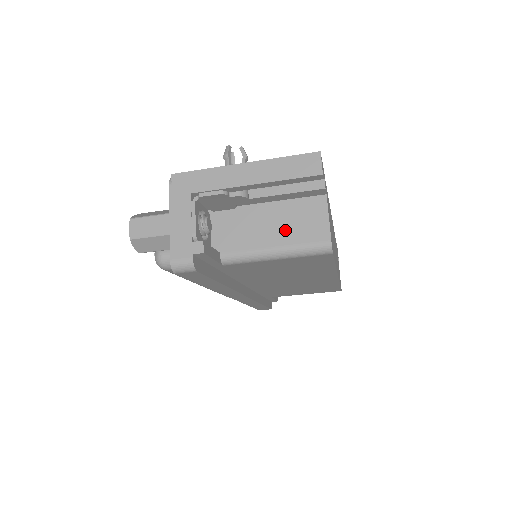
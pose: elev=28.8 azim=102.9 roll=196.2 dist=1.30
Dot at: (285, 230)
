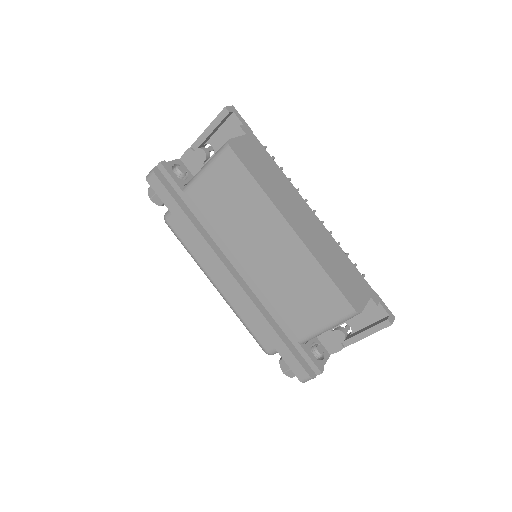
Dot at: occluded
